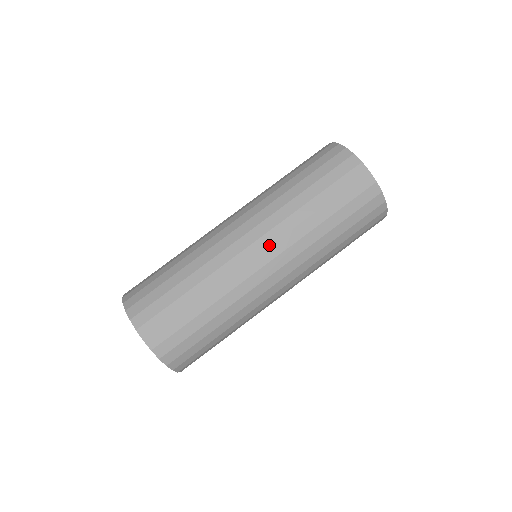
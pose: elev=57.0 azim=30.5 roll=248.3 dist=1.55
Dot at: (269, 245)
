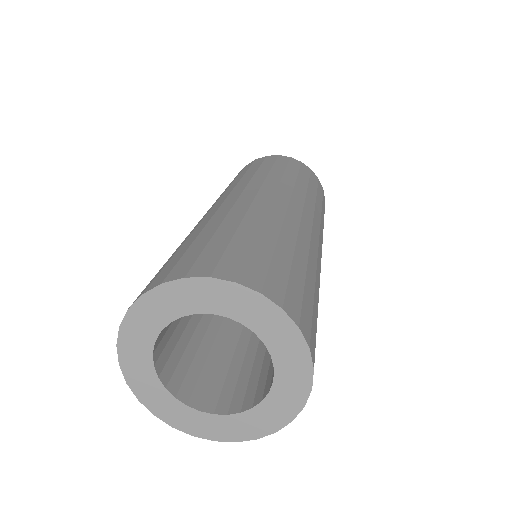
Dot at: (259, 188)
